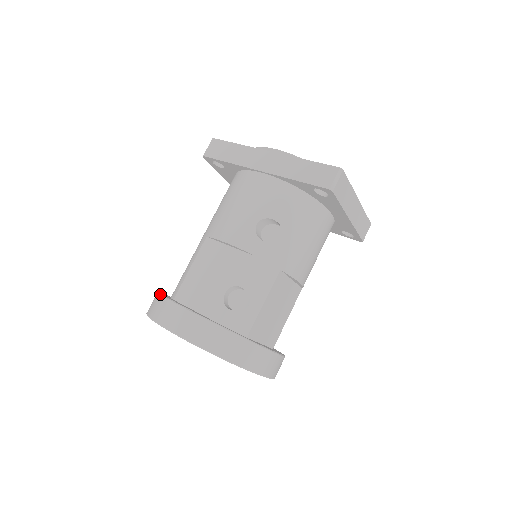
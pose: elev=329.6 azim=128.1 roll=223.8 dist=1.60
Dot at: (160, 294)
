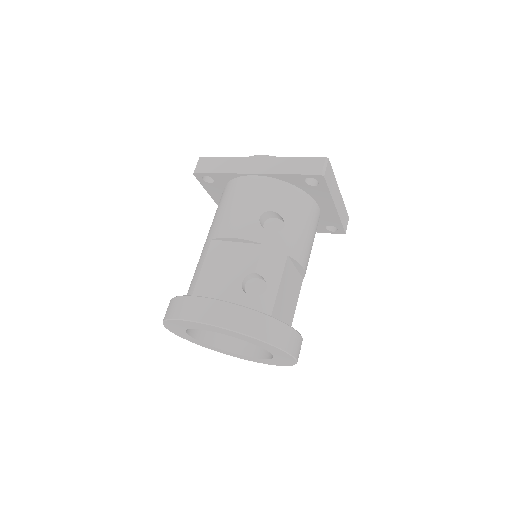
Dot at: (177, 296)
